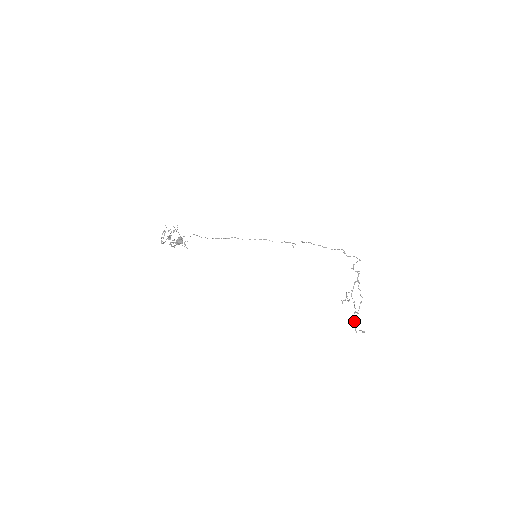
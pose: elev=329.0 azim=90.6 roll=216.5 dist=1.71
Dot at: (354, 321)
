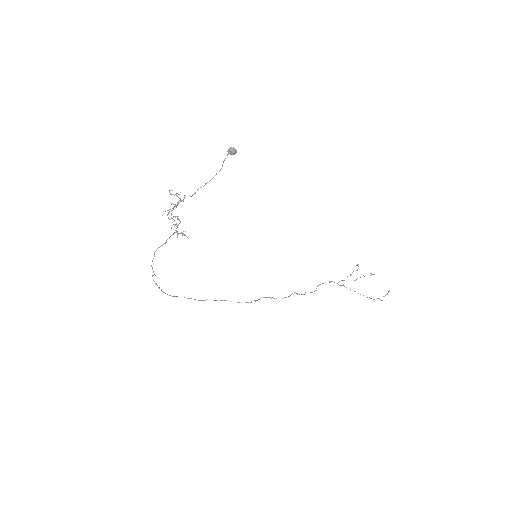
Dot at: (371, 298)
